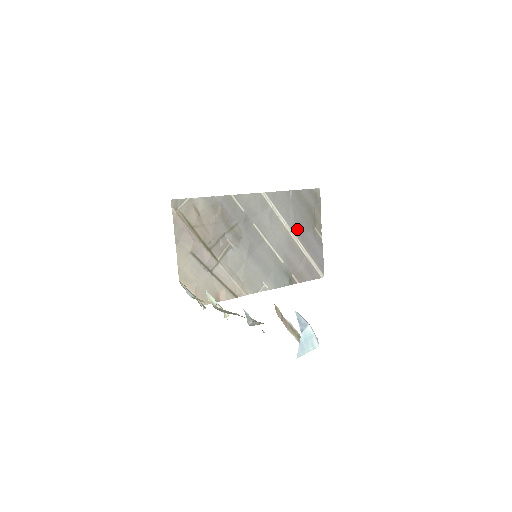
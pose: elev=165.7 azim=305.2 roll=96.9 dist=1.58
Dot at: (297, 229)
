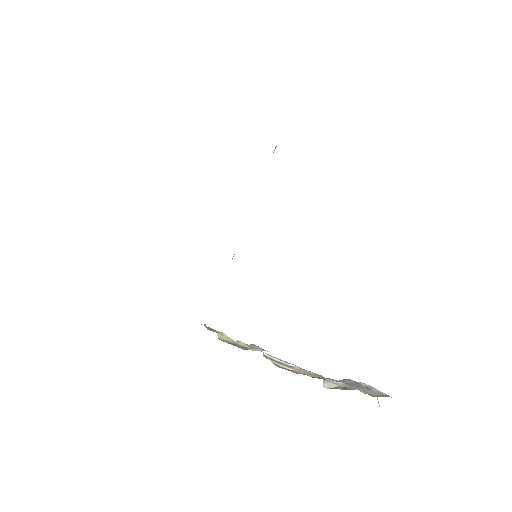
Dot at: occluded
